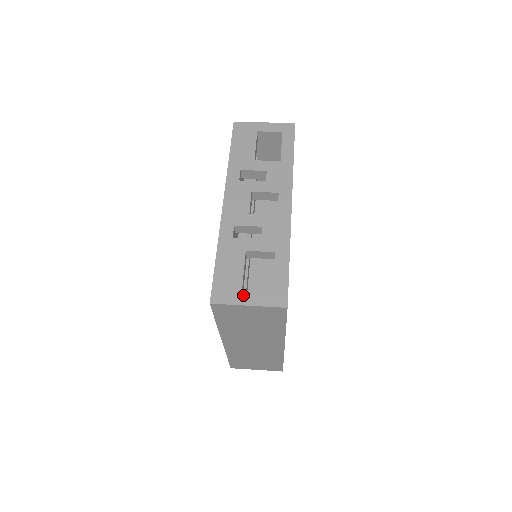
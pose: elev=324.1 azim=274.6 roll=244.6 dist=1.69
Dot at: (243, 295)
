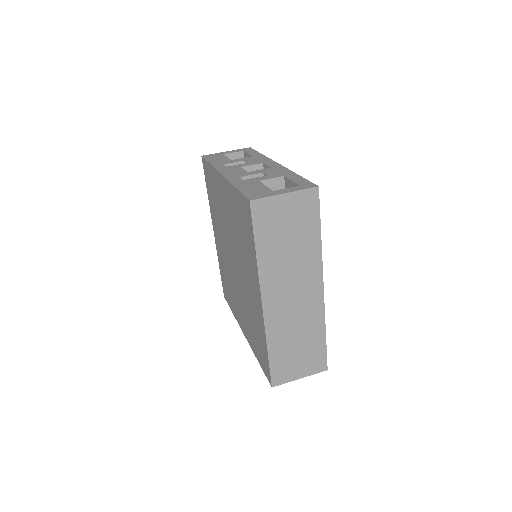
Dot at: (276, 191)
